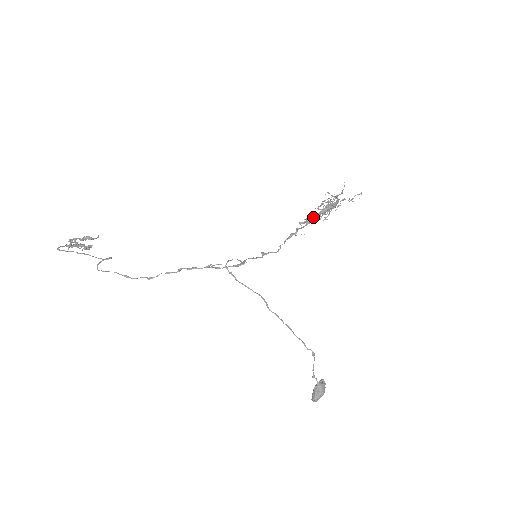
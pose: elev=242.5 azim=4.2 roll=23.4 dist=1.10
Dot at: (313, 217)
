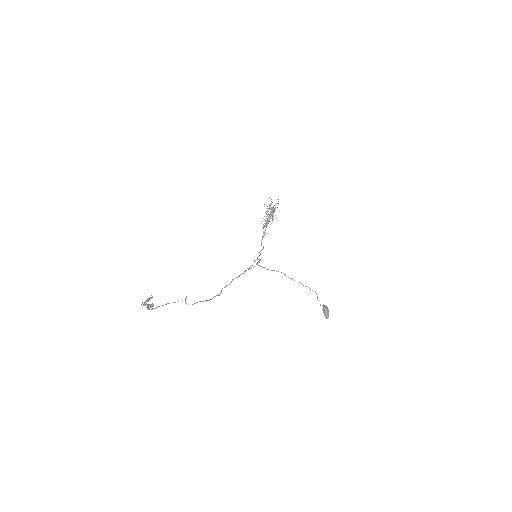
Dot at: (268, 221)
